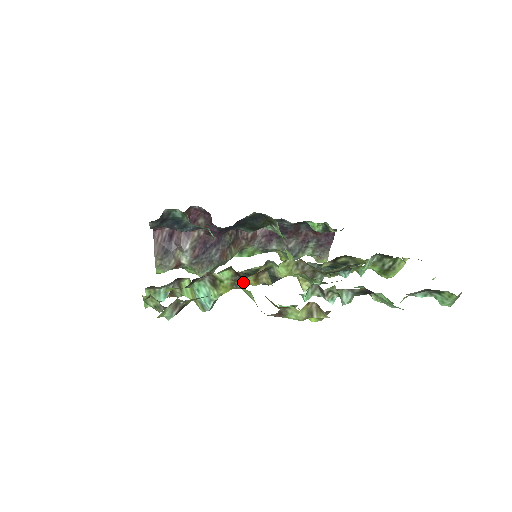
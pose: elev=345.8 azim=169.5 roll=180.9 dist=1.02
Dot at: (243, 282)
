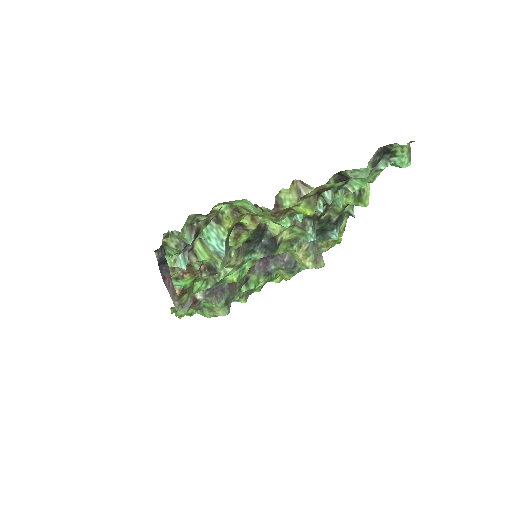
Dot at: (245, 234)
